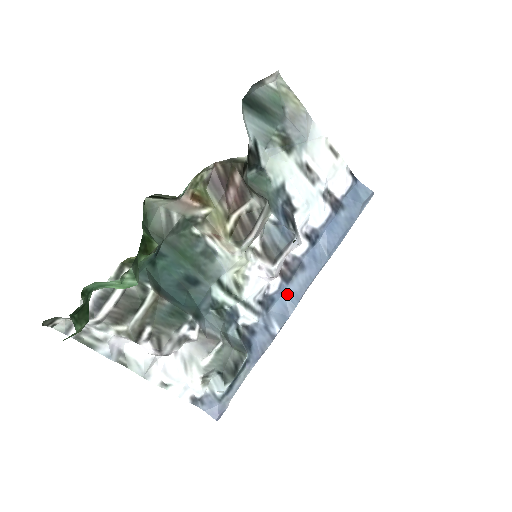
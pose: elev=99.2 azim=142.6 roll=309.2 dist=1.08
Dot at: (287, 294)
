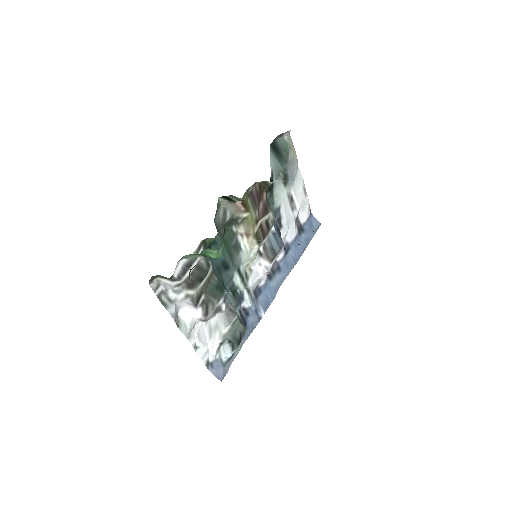
Dot at: (269, 288)
